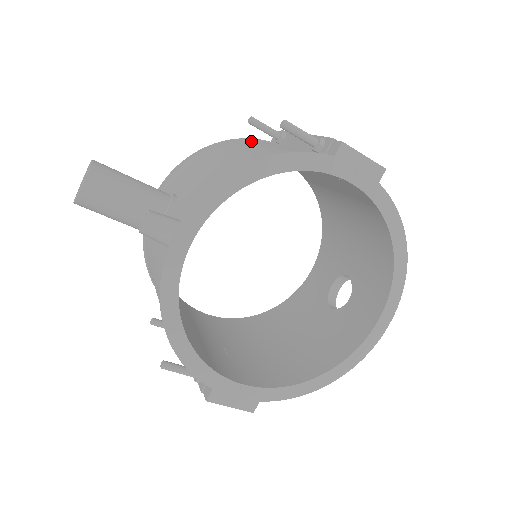
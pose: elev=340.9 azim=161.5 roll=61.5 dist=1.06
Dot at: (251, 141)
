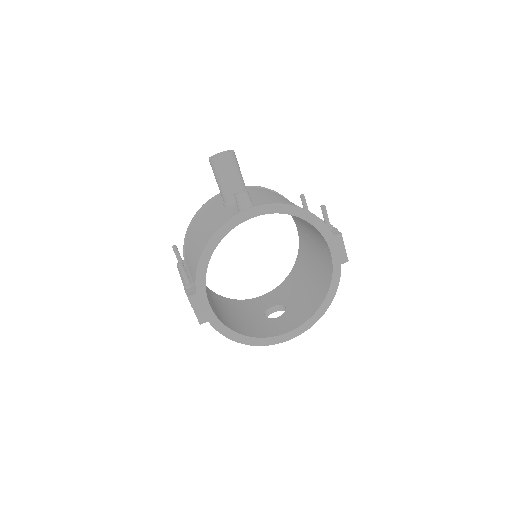
Dot at: occluded
